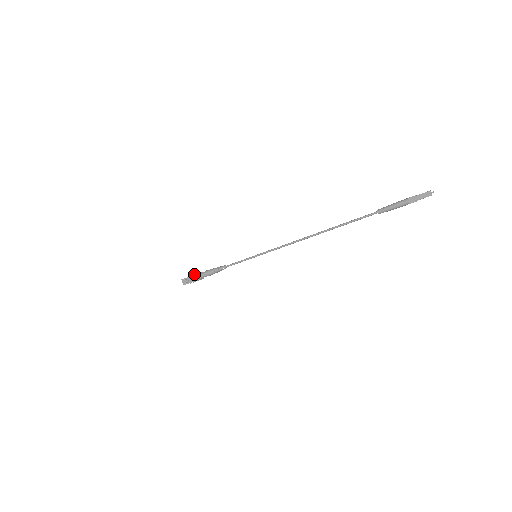
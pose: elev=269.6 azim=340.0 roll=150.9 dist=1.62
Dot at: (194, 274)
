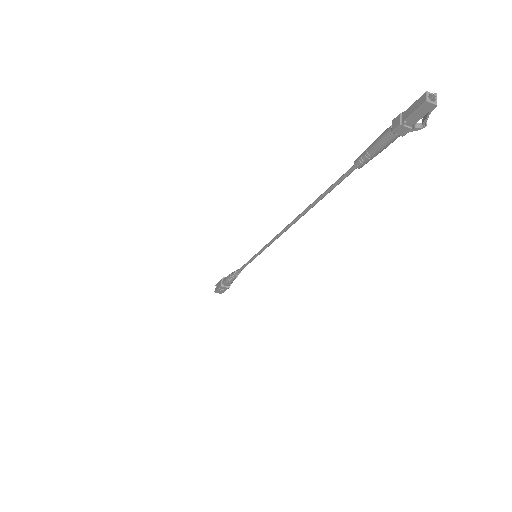
Dot at: occluded
